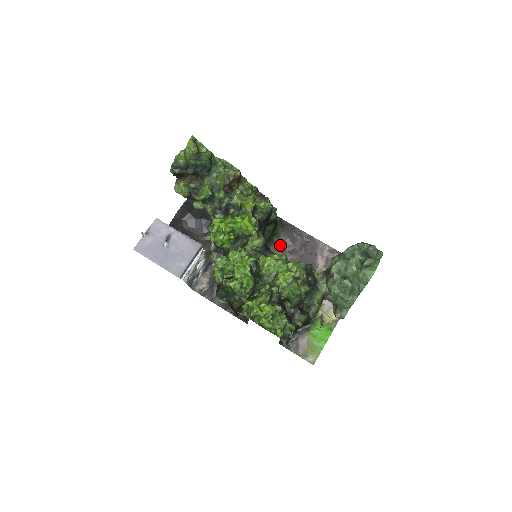
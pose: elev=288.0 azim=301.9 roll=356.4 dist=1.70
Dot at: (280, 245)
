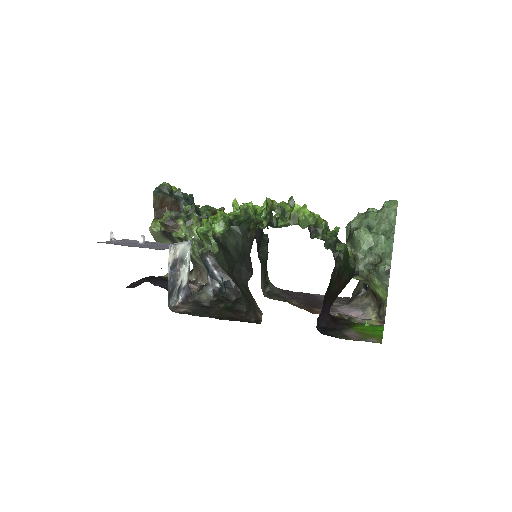
Dot at: (275, 294)
